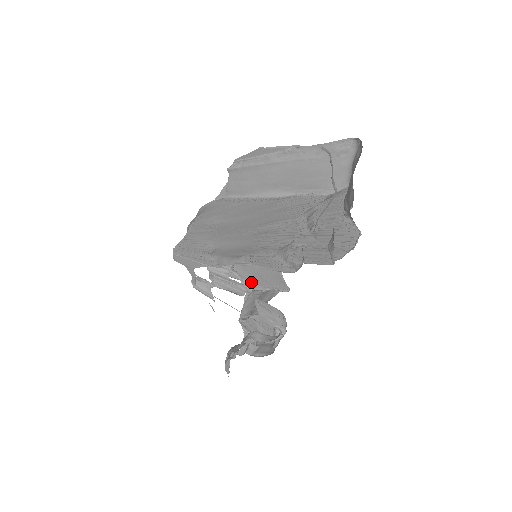
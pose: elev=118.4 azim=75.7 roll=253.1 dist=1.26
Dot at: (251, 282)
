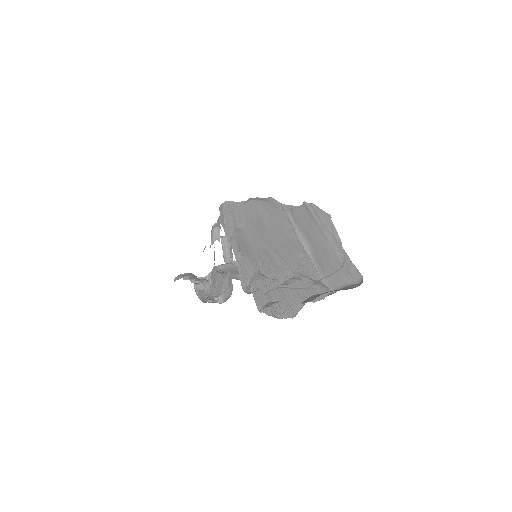
Dot at: occluded
